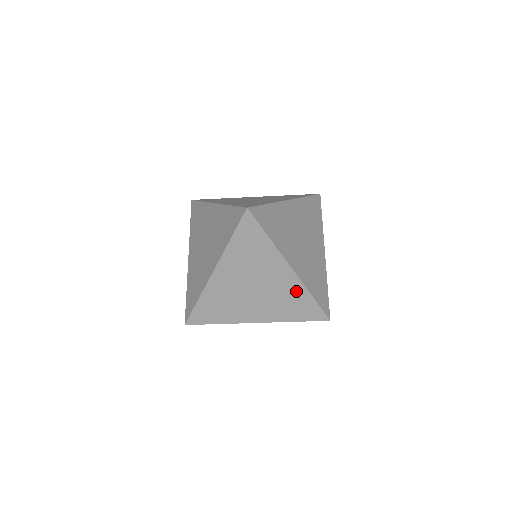
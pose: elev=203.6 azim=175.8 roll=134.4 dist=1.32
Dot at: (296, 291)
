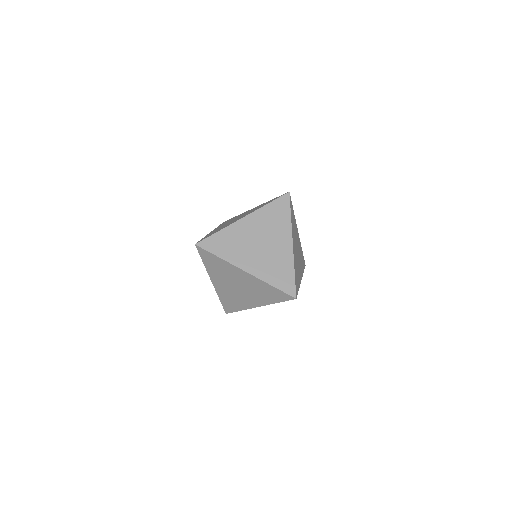
Dot at: (260, 284)
